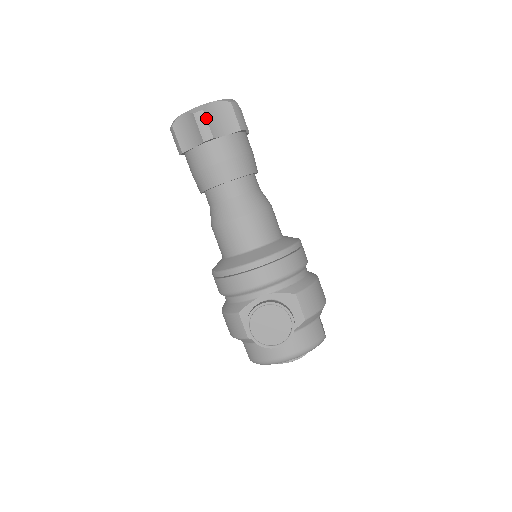
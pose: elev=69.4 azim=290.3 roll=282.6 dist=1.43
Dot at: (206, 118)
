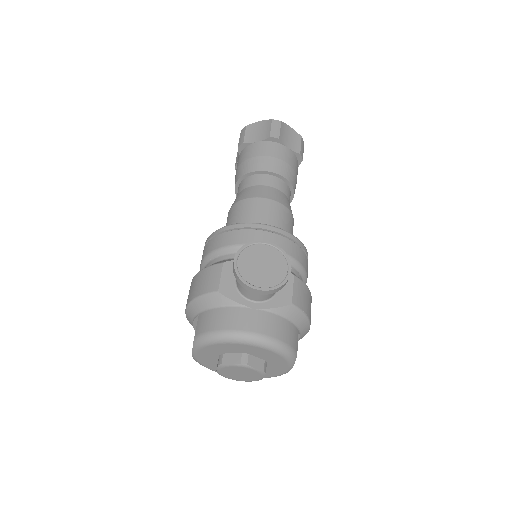
Dot at: (281, 126)
